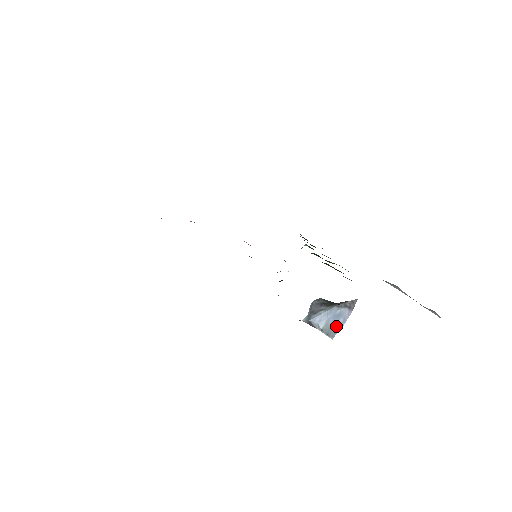
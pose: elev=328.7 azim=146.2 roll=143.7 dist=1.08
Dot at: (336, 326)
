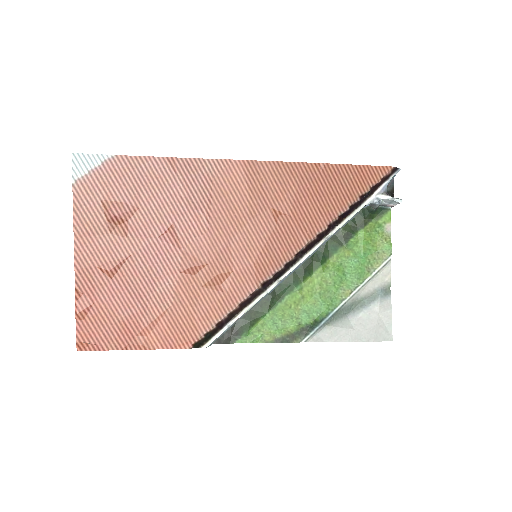
Dot at: (396, 201)
